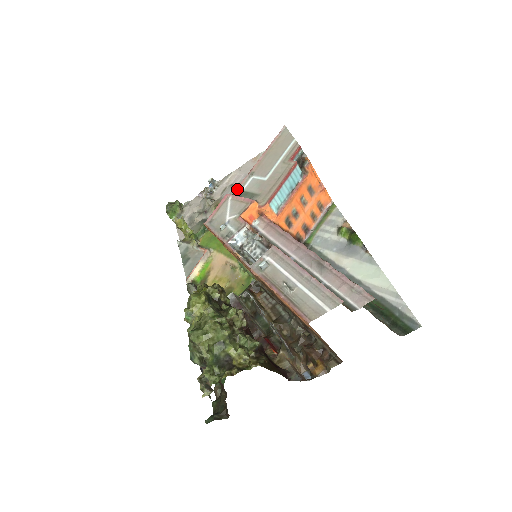
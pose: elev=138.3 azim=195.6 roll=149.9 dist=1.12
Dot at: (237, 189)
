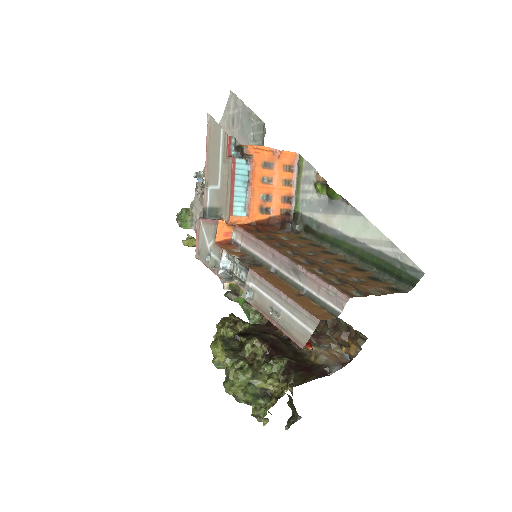
Dot at: (203, 207)
